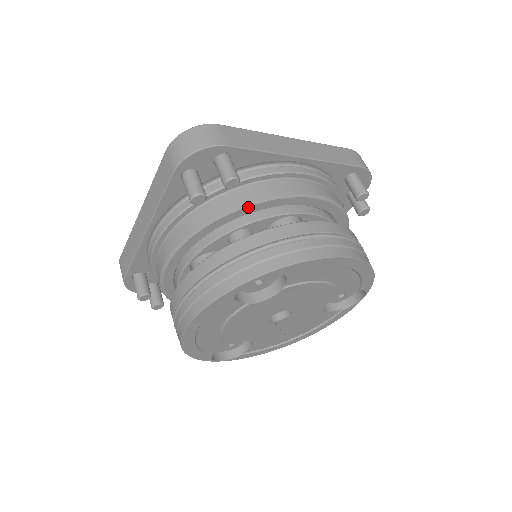
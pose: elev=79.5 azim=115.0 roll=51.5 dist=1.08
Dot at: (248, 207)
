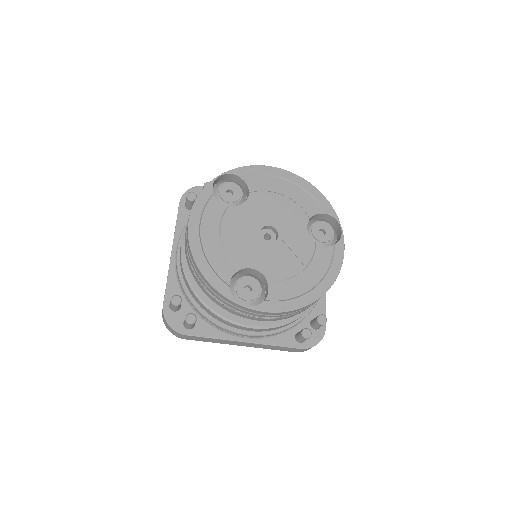
Dot at: occluded
